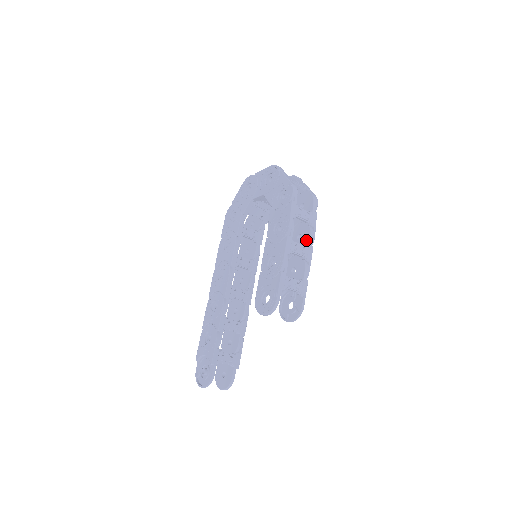
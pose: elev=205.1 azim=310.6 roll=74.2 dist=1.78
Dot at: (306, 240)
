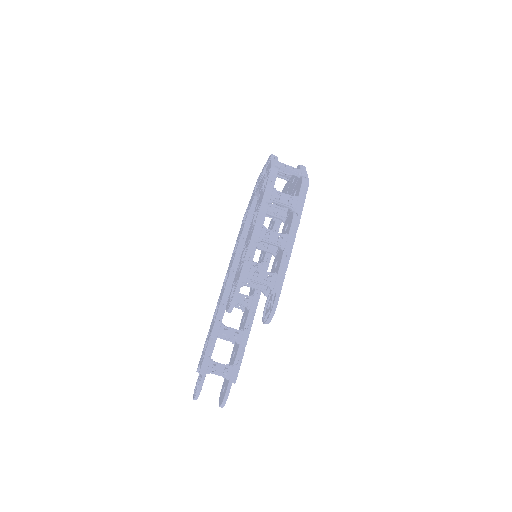
Dot at: (288, 228)
